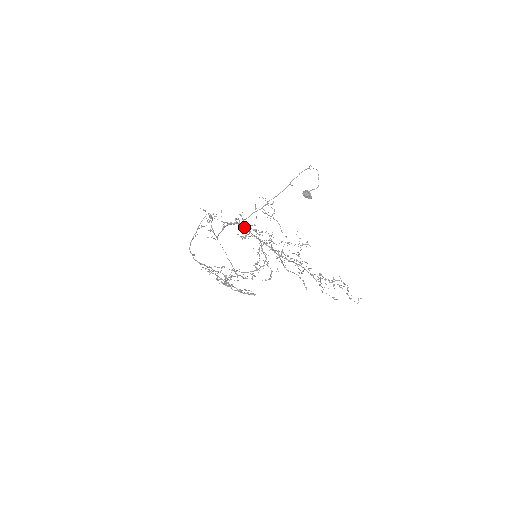
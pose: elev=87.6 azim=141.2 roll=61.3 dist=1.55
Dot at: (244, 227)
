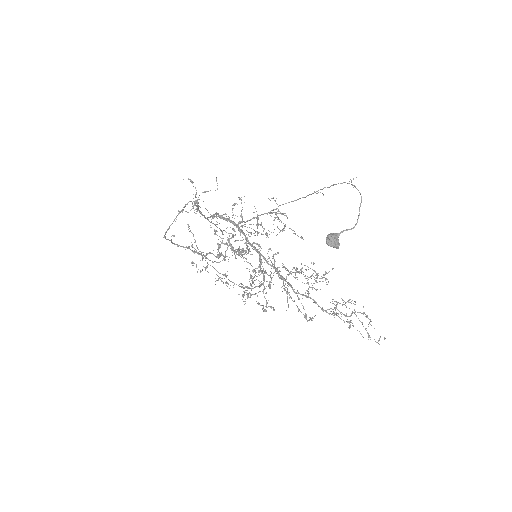
Dot at: (240, 232)
